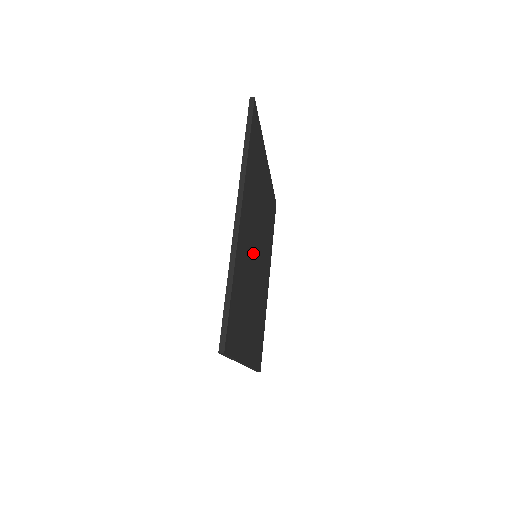
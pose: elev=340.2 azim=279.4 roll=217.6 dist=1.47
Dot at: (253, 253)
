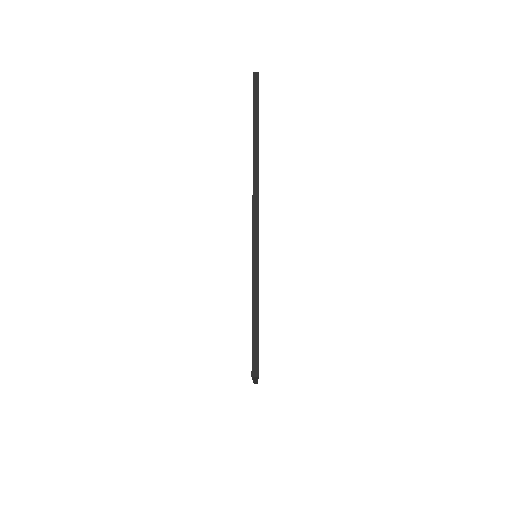
Dot at: occluded
